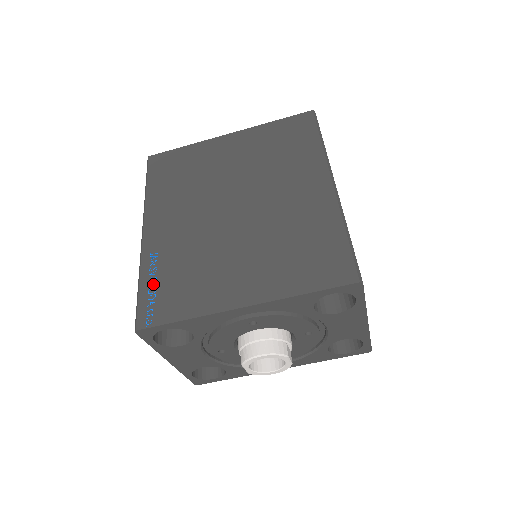
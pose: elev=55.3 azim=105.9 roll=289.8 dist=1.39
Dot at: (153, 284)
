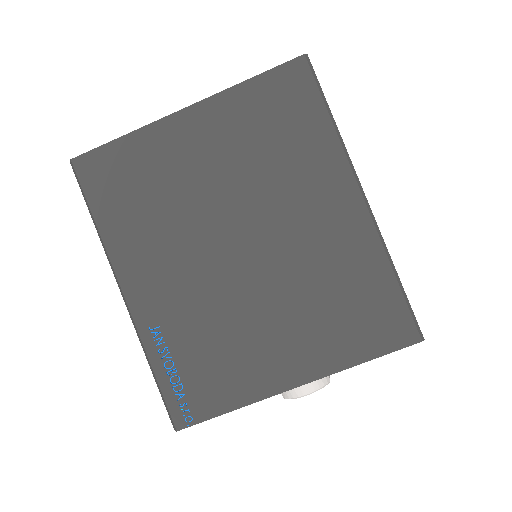
Dot at: (172, 371)
